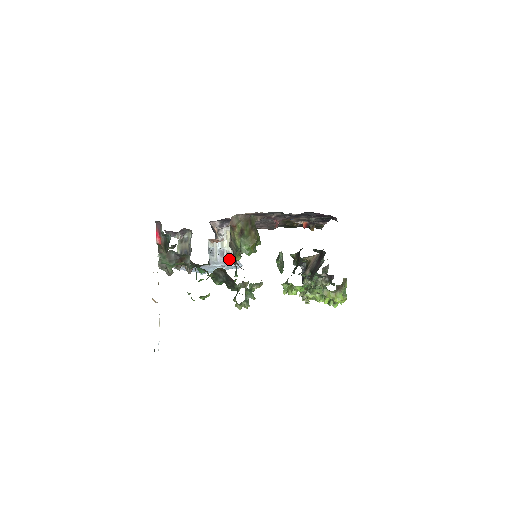
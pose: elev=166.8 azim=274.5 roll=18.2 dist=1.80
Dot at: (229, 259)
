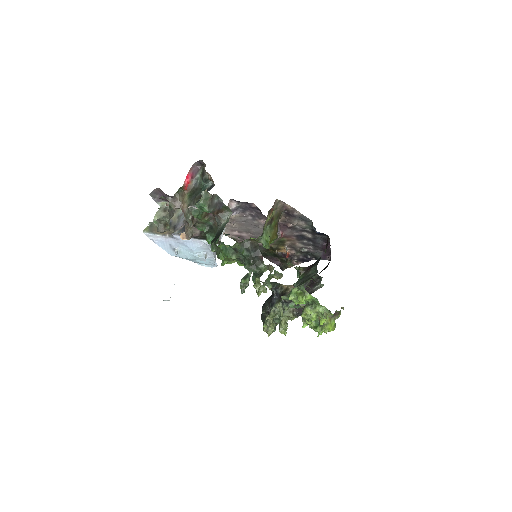
Dot at: occluded
